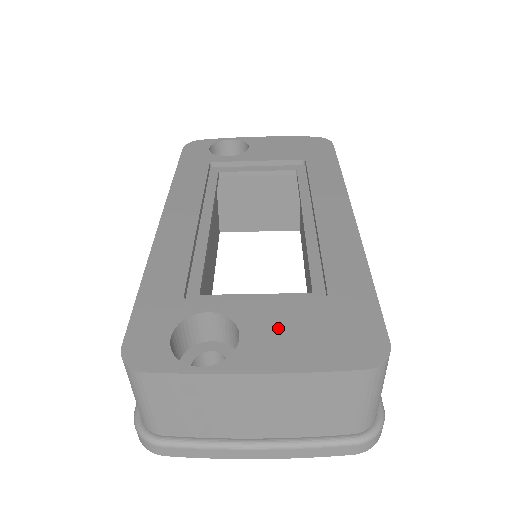
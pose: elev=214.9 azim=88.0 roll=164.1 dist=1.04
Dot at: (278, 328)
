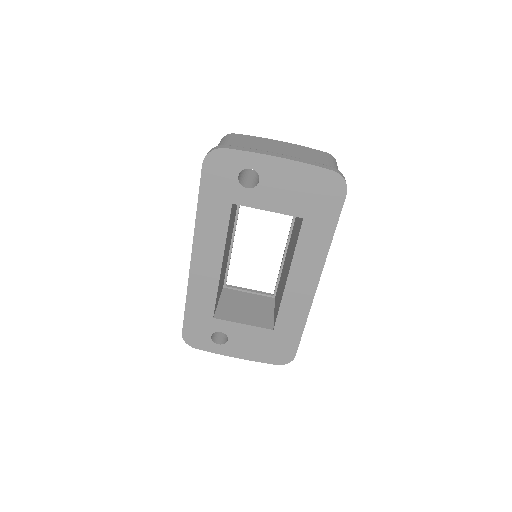
Dot at: occluded
